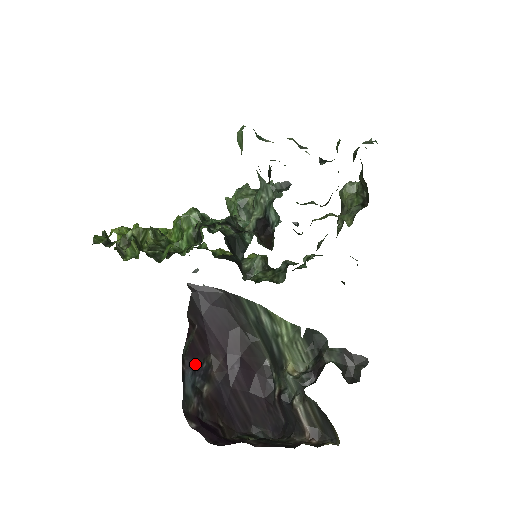
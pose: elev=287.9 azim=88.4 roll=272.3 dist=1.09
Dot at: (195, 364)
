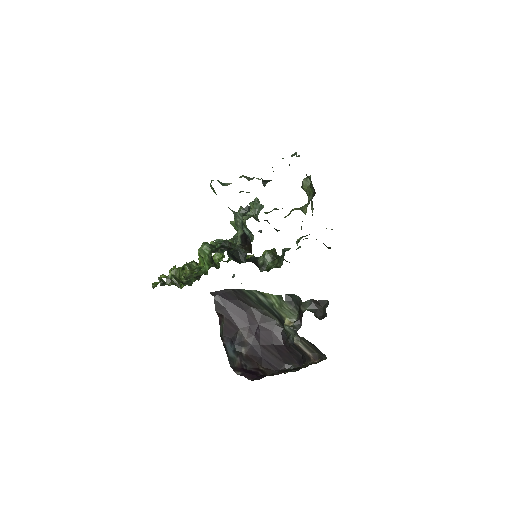
Dot at: (231, 338)
